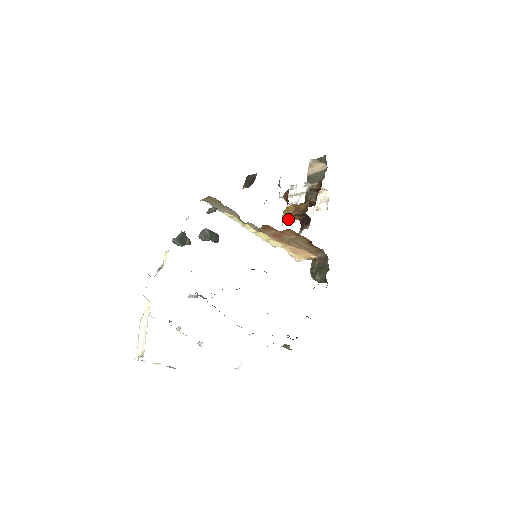
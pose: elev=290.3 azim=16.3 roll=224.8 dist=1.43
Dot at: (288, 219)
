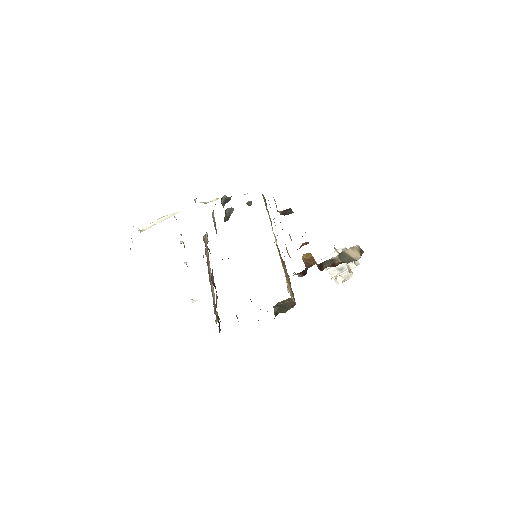
Dot at: occluded
